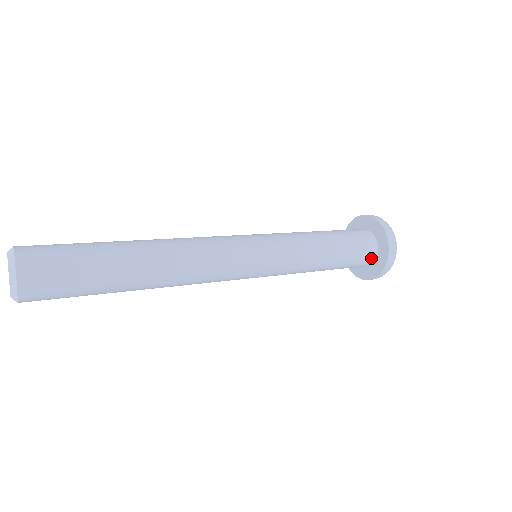
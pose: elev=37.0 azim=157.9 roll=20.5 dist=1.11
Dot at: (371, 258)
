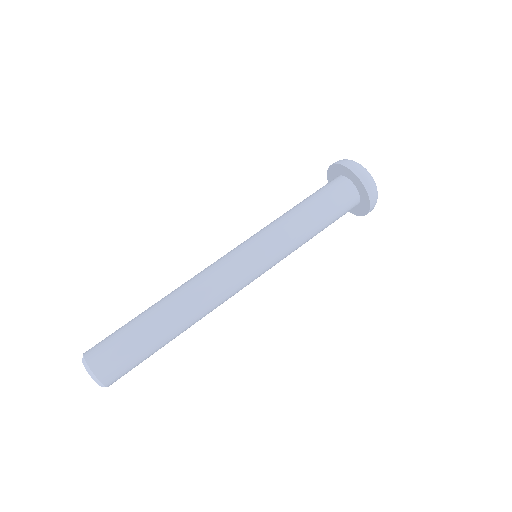
Dot at: (355, 199)
